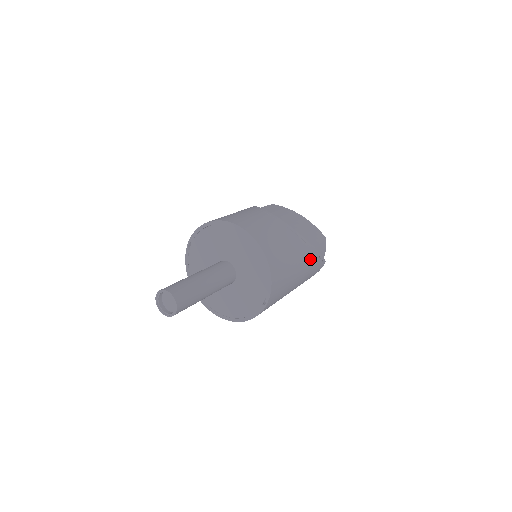
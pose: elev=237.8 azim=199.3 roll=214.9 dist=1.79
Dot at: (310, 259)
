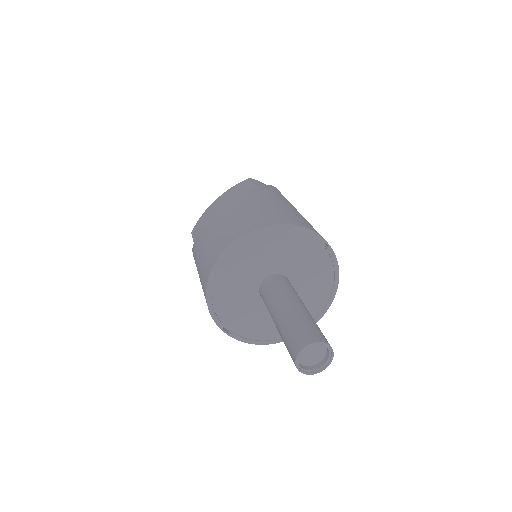
Dot at: occluded
